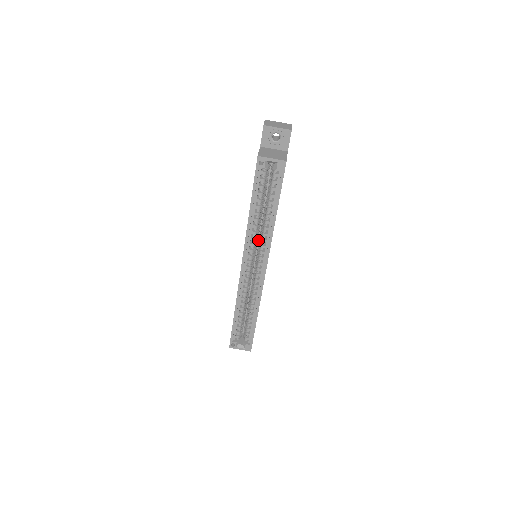
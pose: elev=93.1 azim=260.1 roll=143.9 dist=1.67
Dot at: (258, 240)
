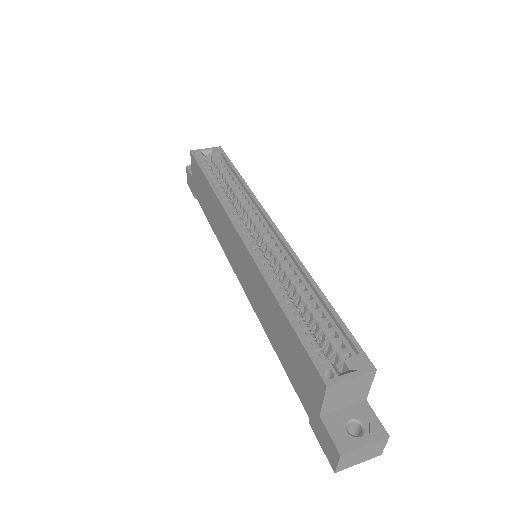
Dot at: occluded
